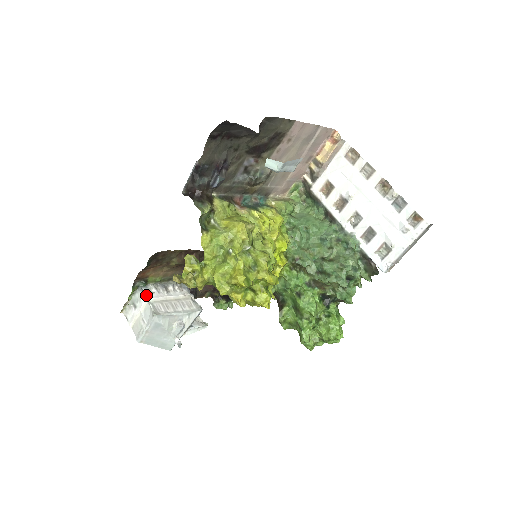
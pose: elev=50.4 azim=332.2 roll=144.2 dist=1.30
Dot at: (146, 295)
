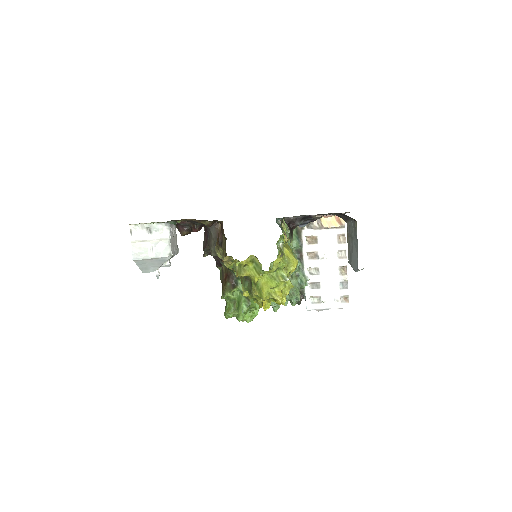
Dot at: occluded
